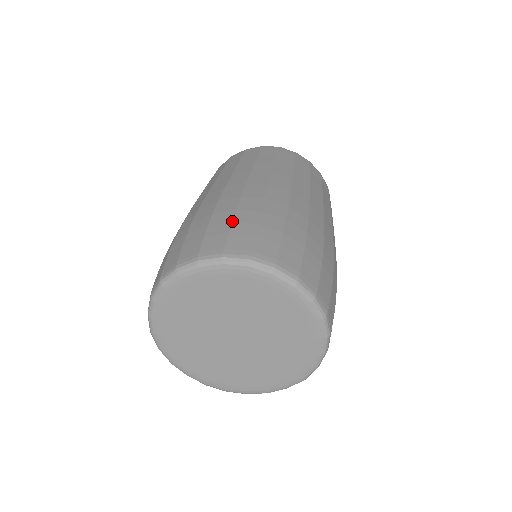
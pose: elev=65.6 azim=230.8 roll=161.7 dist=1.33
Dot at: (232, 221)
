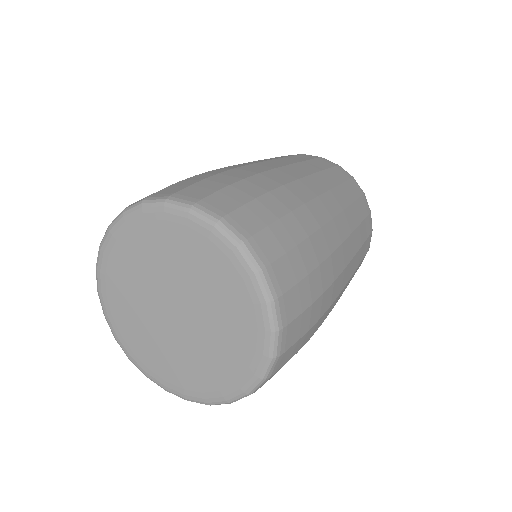
Dot at: (256, 197)
